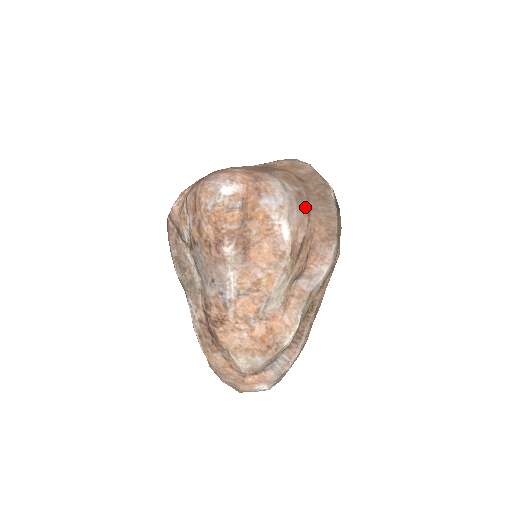
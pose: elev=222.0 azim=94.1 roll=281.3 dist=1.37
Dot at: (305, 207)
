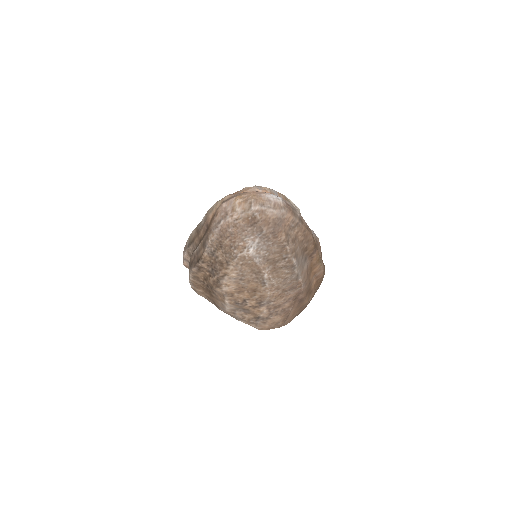
Dot at: occluded
